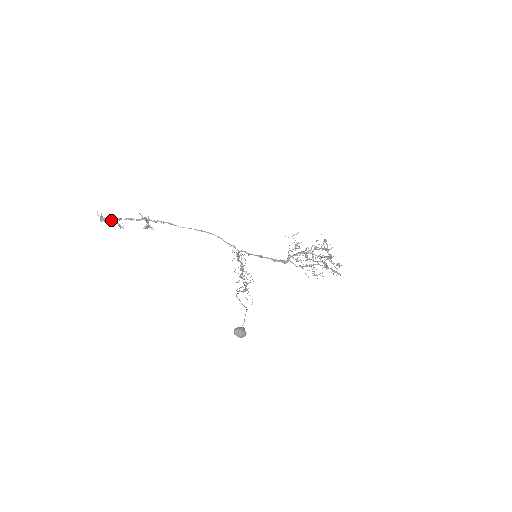
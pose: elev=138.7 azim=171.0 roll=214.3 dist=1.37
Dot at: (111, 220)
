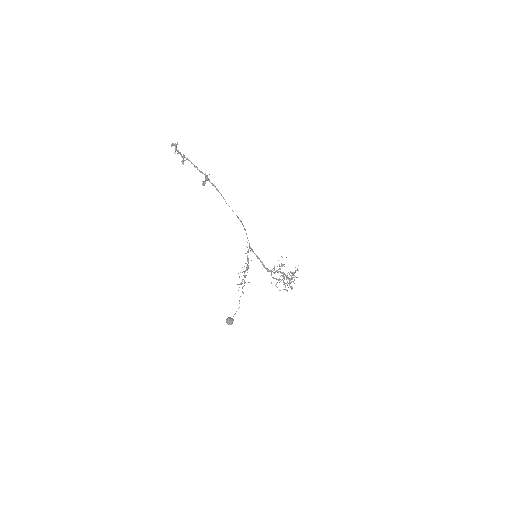
Dot at: (180, 153)
